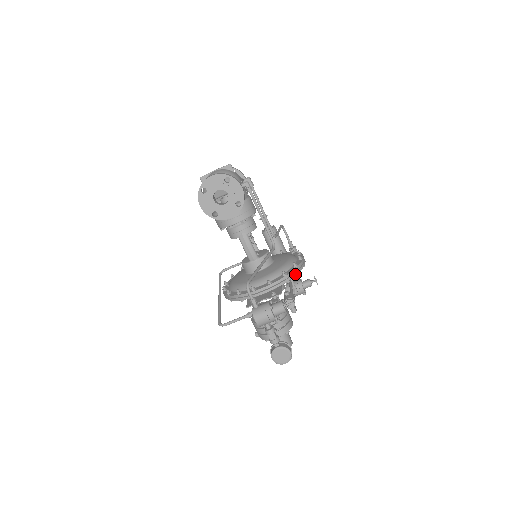
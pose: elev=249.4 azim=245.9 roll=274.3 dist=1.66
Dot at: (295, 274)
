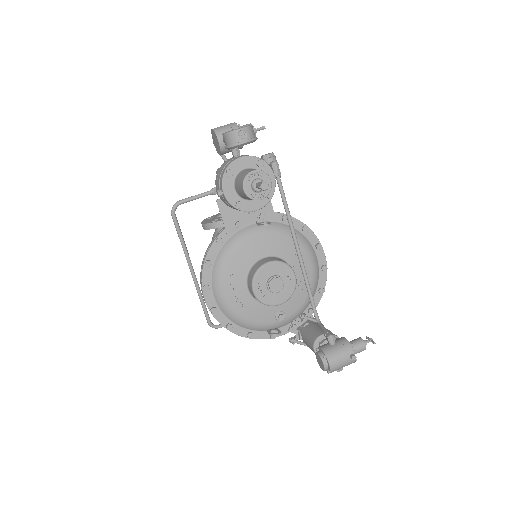
Dot at: (297, 220)
